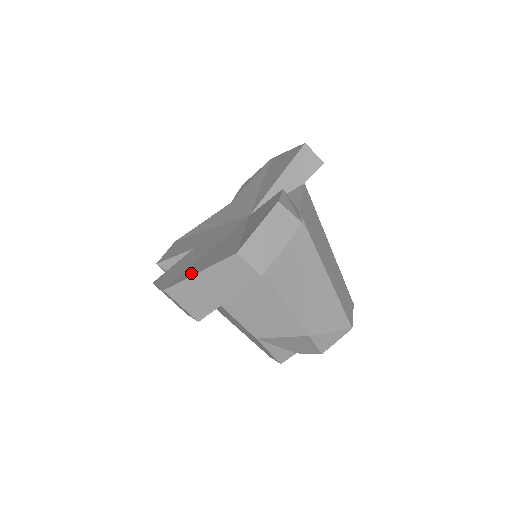
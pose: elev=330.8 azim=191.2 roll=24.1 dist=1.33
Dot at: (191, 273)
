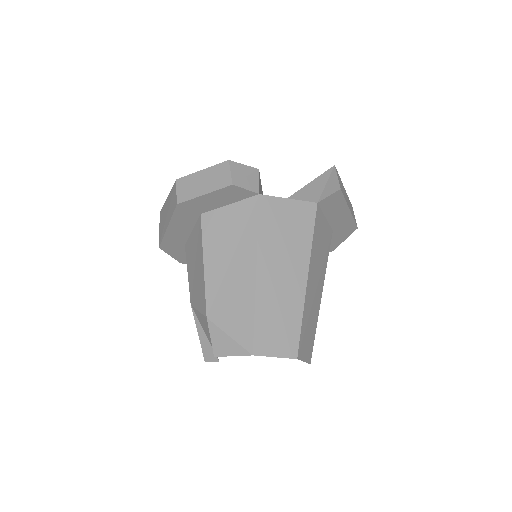
Dot at: occluded
